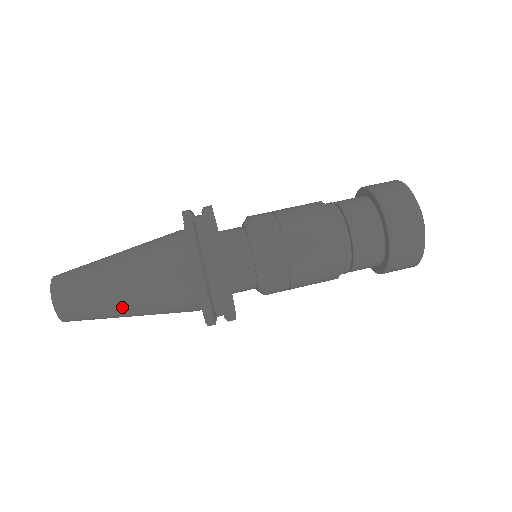
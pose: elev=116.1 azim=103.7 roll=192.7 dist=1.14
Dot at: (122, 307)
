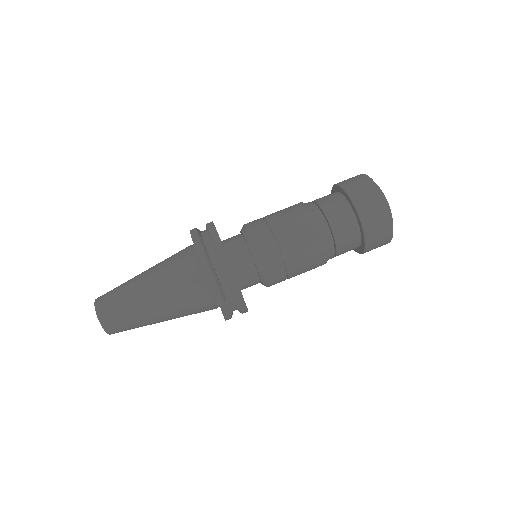
Dot at: (149, 305)
